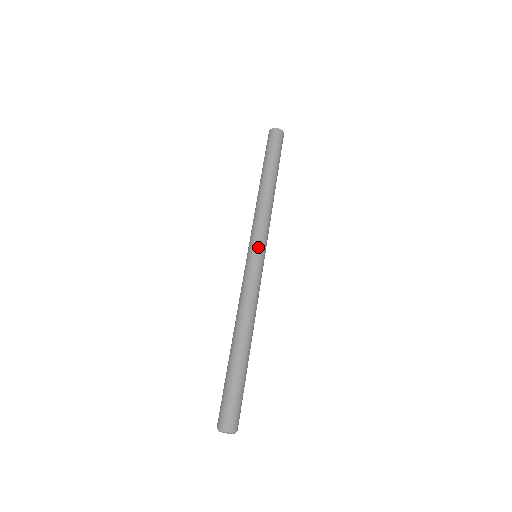
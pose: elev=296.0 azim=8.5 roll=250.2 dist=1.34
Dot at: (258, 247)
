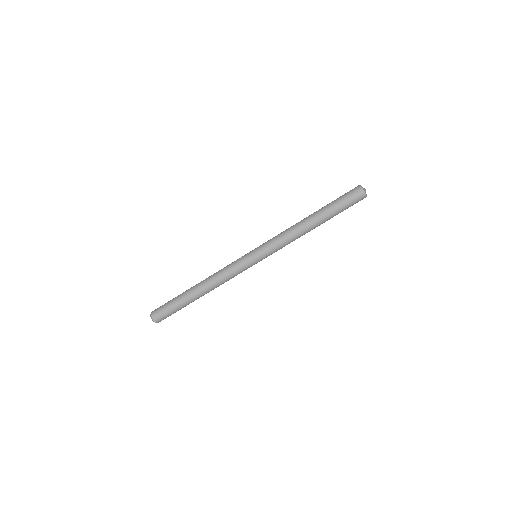
Dot at: (257, 252)
